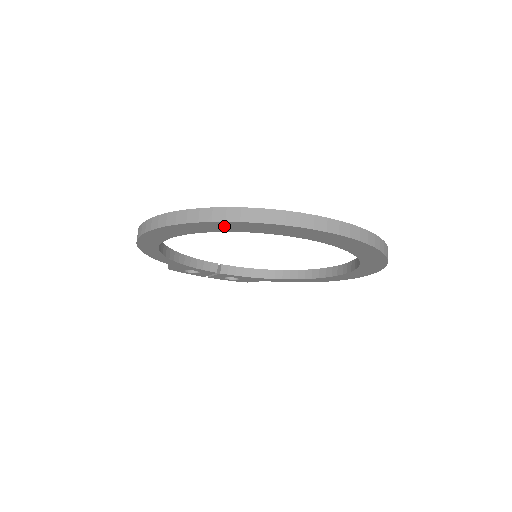
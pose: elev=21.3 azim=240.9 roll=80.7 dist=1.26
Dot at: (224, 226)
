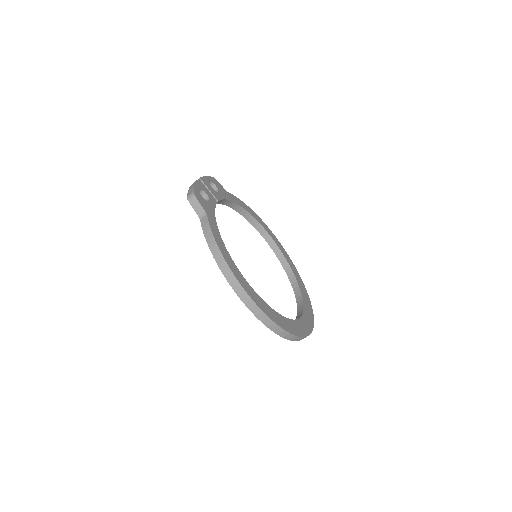
Dot at: occluded
